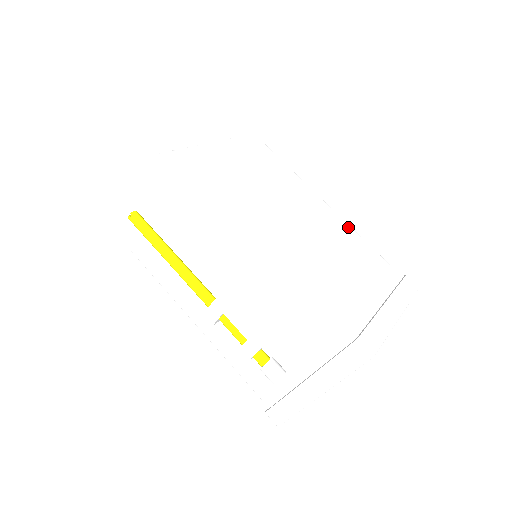
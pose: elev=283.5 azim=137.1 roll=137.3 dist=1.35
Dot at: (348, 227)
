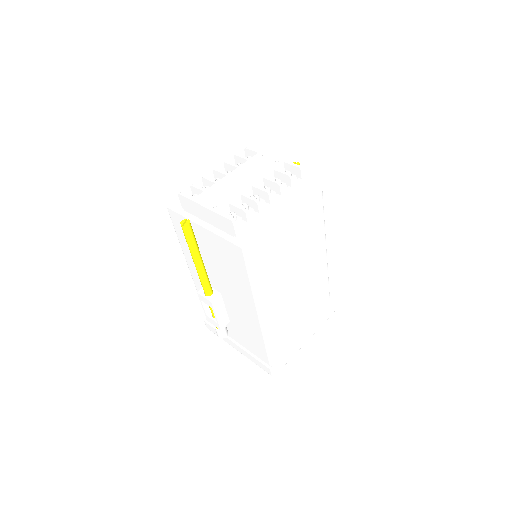
Dot at: (326, 273)
